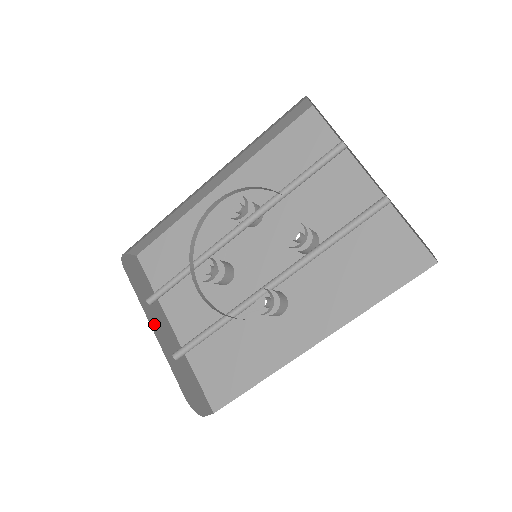
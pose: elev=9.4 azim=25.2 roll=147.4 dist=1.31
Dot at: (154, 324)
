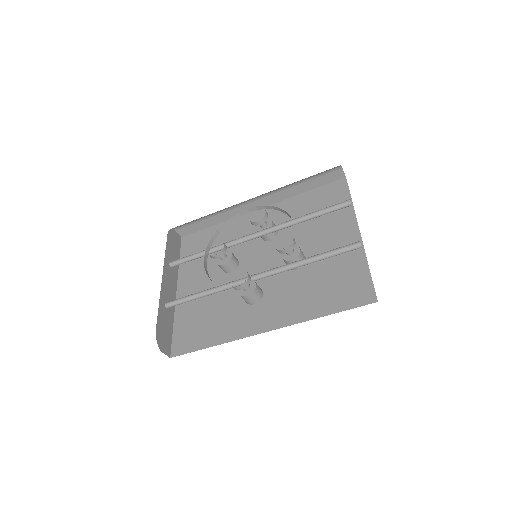
Dot at: (165, 278)
